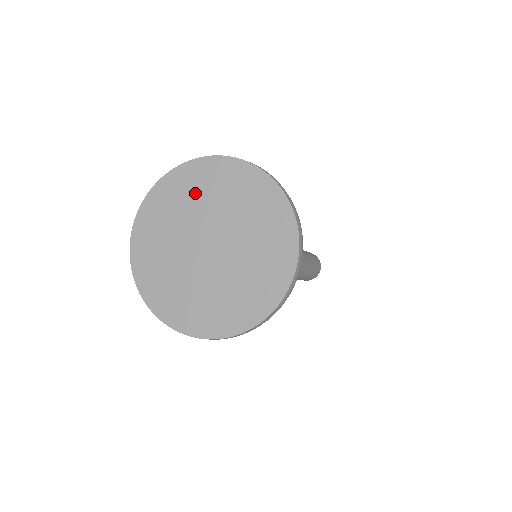
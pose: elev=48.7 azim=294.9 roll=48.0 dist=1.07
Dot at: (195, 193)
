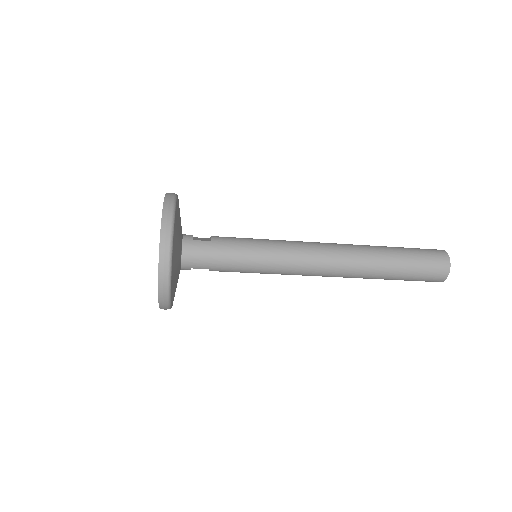
Dot at: occluded
